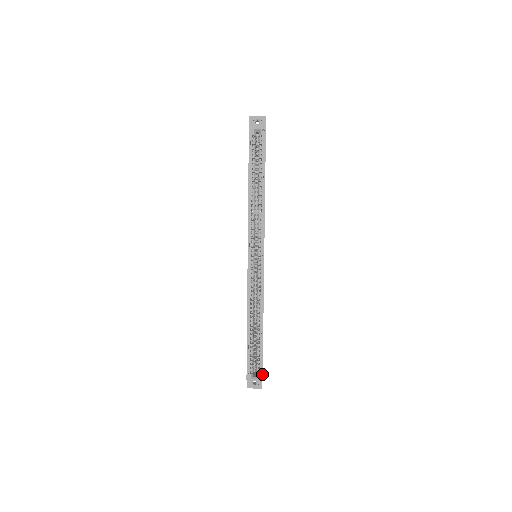
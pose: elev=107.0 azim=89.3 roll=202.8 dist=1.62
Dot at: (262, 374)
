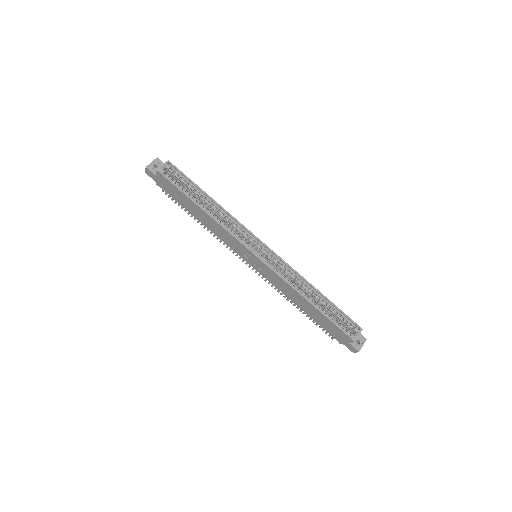
Dot at: (357, 325)
